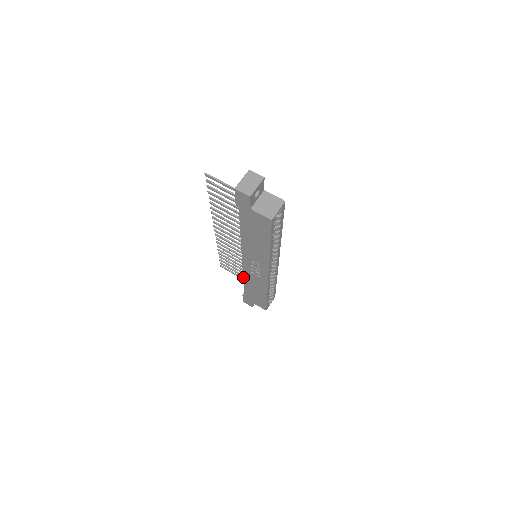
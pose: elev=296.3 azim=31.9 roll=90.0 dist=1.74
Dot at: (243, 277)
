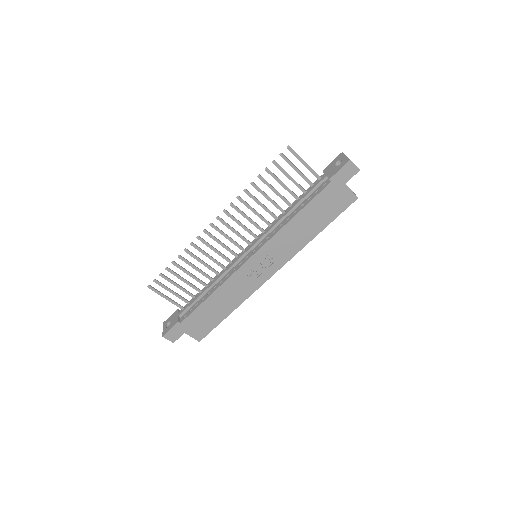
Dot at: (220, 286)
